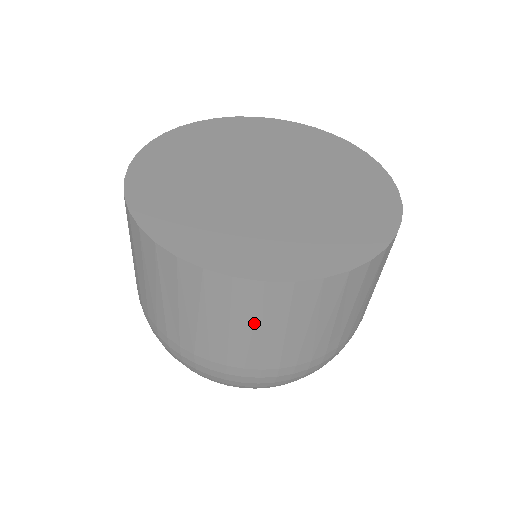
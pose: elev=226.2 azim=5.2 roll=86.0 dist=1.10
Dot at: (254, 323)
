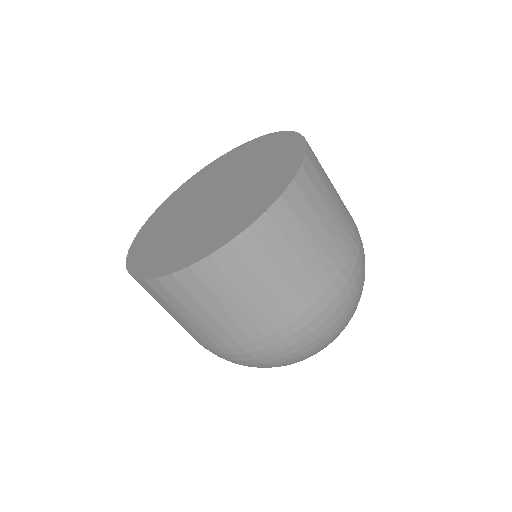
Dot at: (217, 301)
